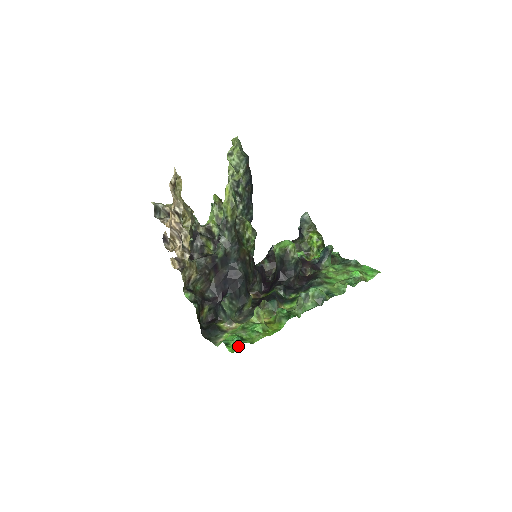
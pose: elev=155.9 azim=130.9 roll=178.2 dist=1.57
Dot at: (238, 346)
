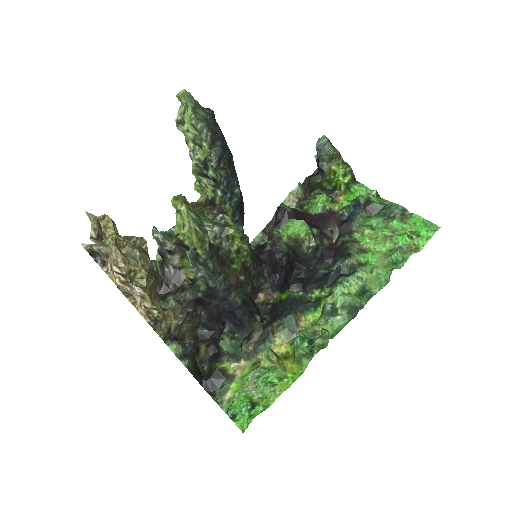
Dot at: (248, 422)
